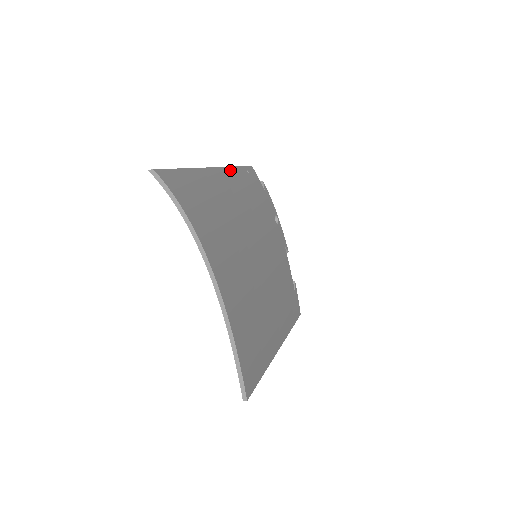
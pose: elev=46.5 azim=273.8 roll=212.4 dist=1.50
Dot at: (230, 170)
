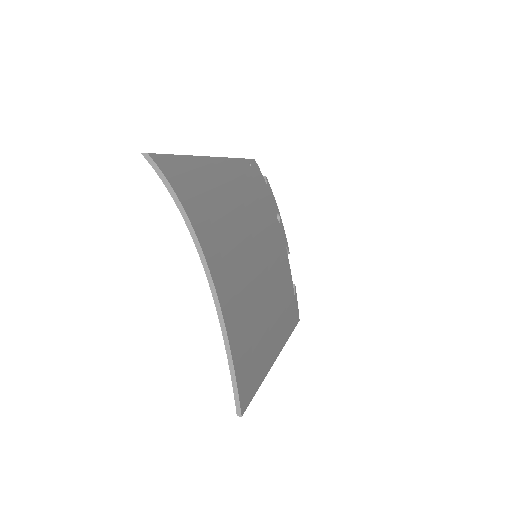
Dot at: (232, 161)
